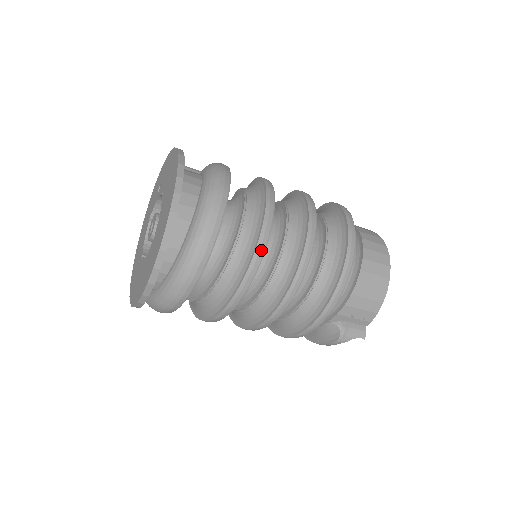
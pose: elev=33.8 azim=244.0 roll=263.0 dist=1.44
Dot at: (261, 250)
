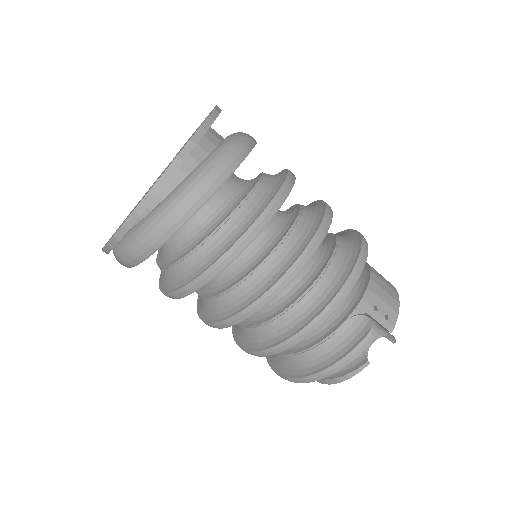
Dot at: (292, 176)
